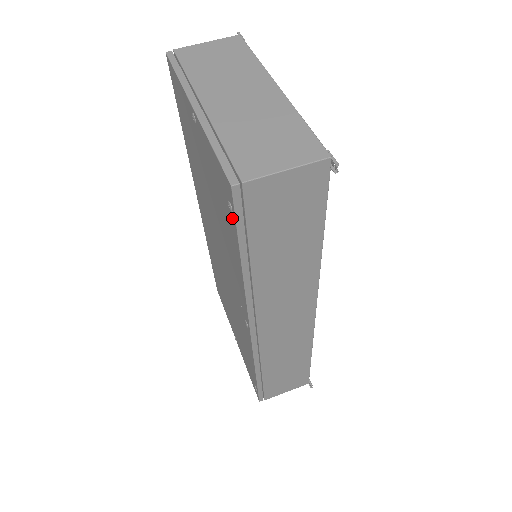
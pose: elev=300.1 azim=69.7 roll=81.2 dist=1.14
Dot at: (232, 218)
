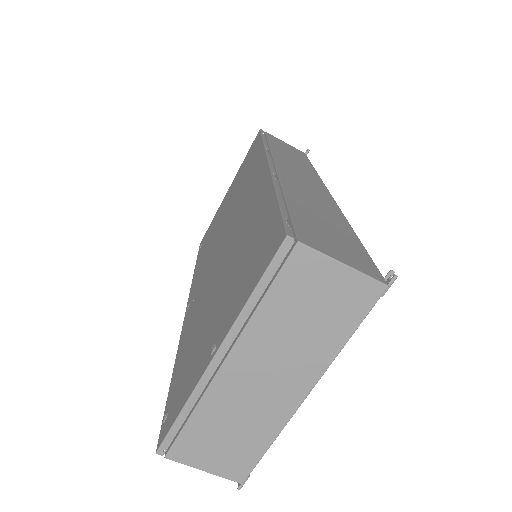
Dot at: (168, 406)
